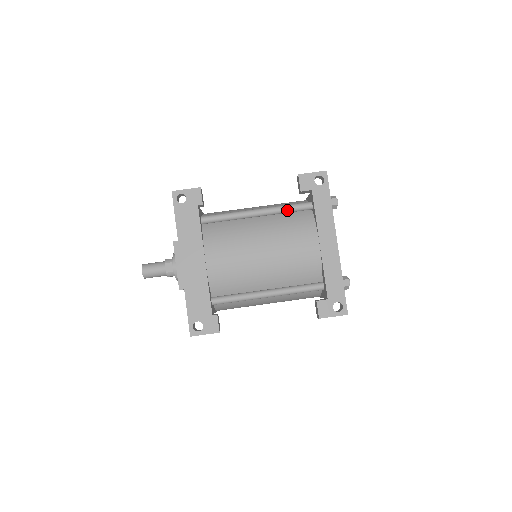
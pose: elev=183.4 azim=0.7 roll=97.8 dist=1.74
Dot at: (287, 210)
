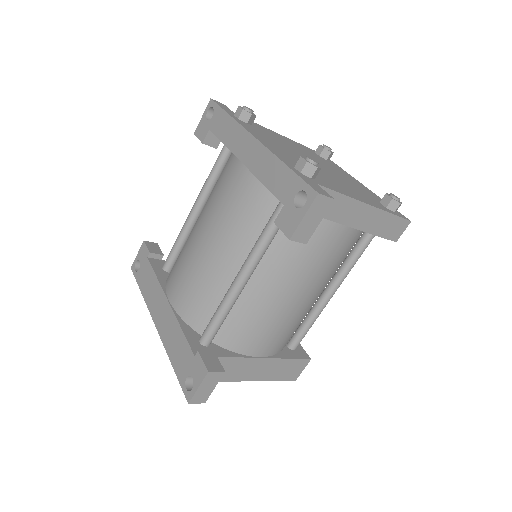
Dot at: (212, 175)
